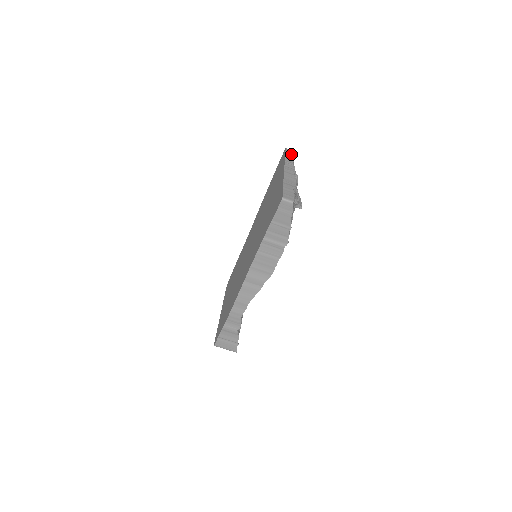
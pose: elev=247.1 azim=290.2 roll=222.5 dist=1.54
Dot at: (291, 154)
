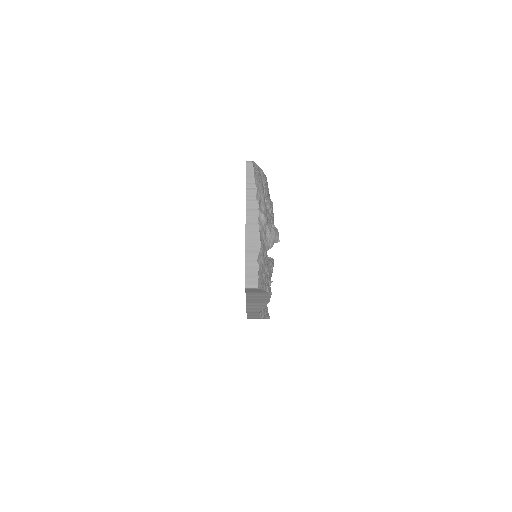
Dot at: (253, 174)
